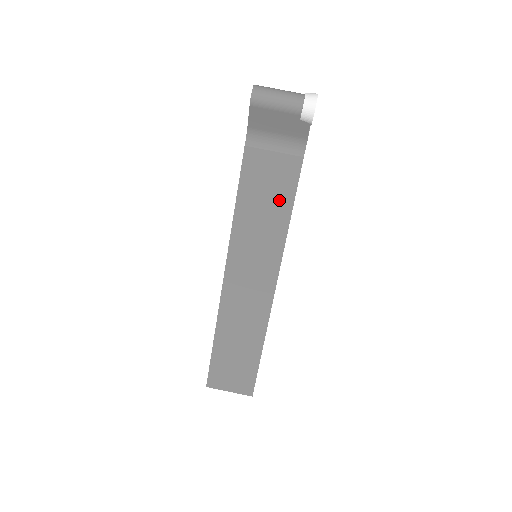
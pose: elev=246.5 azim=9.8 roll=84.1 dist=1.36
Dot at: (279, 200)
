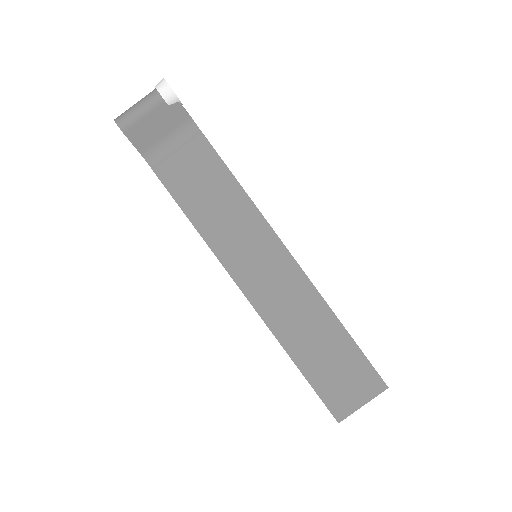
Dot at: (219, 183)
